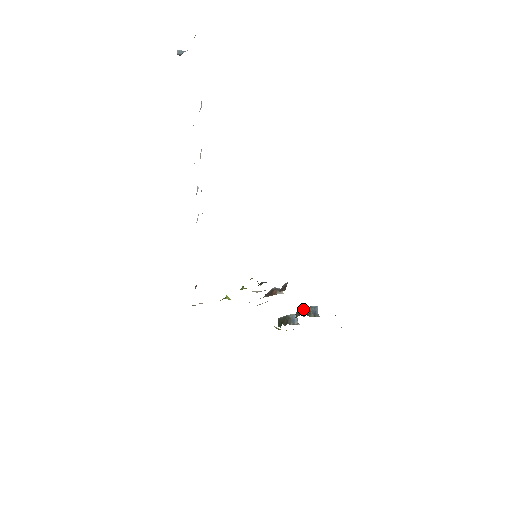
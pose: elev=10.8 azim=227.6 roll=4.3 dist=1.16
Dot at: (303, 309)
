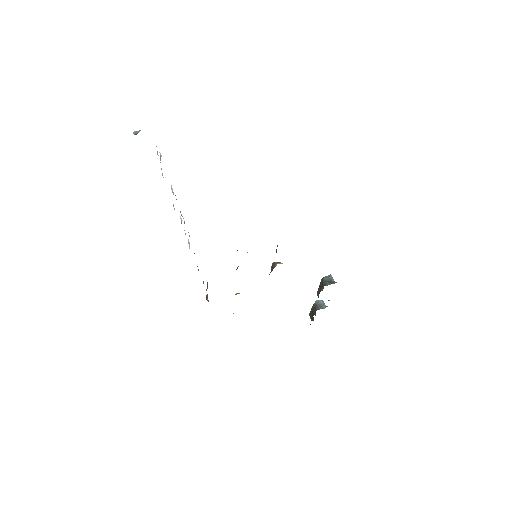
Dot at: (319, 285)
